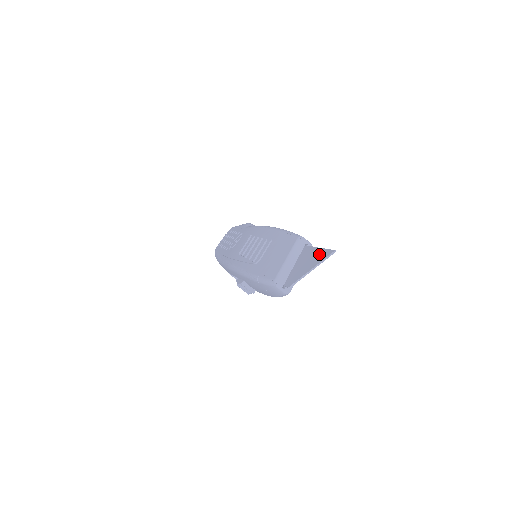
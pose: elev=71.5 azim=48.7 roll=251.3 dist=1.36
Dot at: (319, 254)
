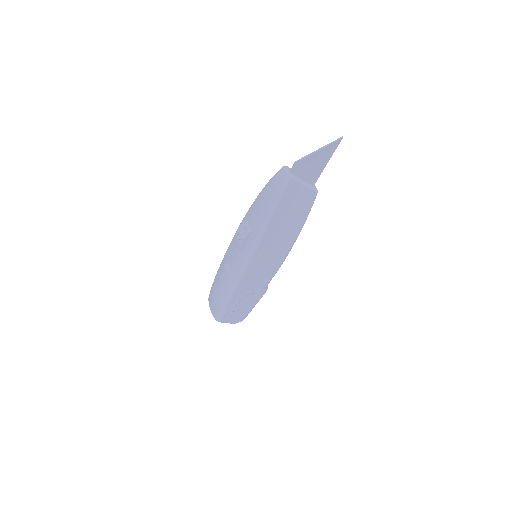
Dot at: (327, 153)
